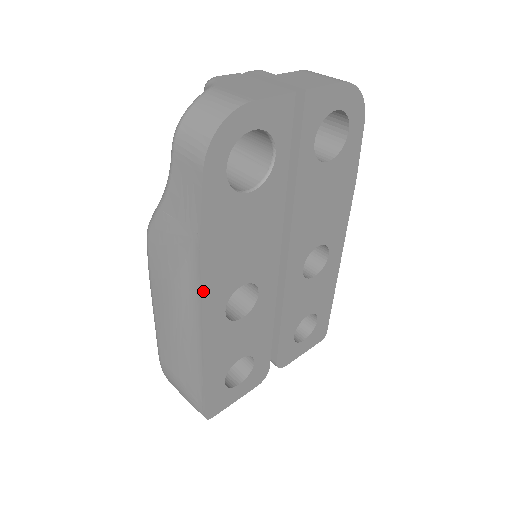
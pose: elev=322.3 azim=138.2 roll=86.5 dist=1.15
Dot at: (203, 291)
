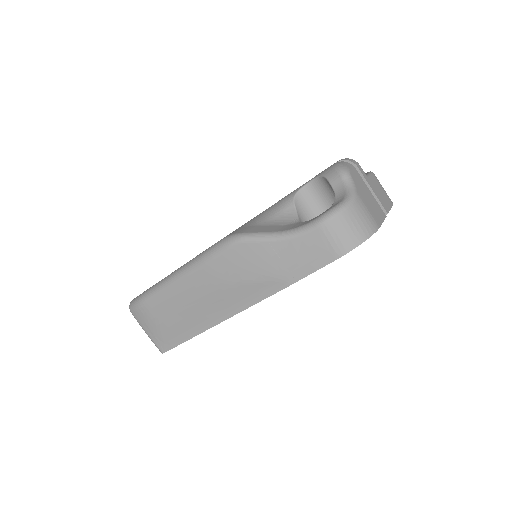
Dot at: (258, 302)
